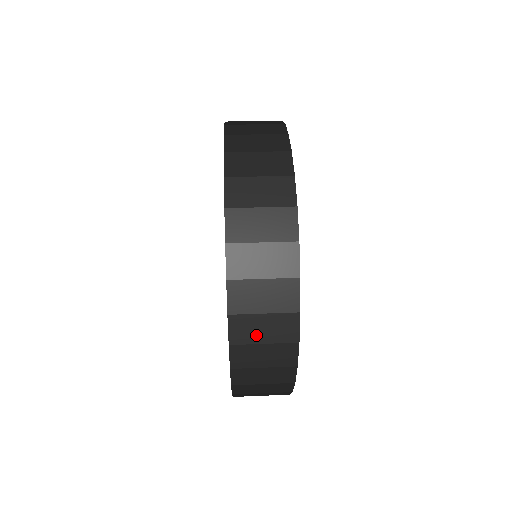
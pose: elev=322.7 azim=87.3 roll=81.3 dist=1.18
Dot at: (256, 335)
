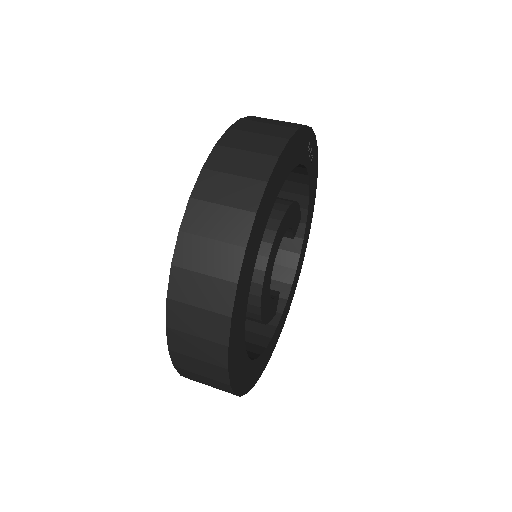
Dot at: occluded
